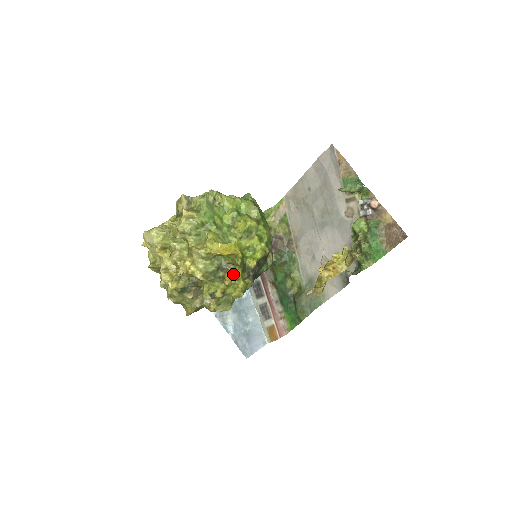
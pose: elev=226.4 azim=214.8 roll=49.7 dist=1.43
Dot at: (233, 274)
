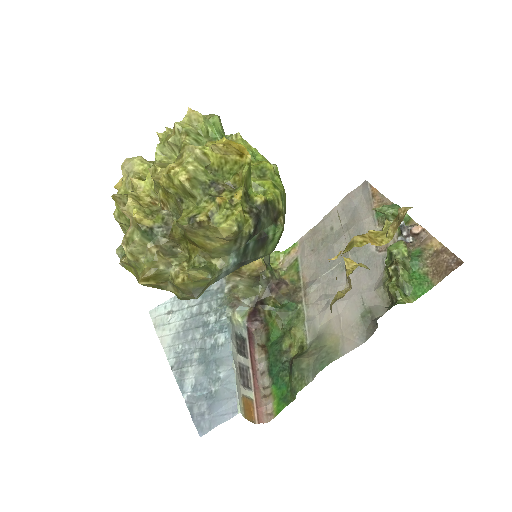
Dot at: (230, 196)
